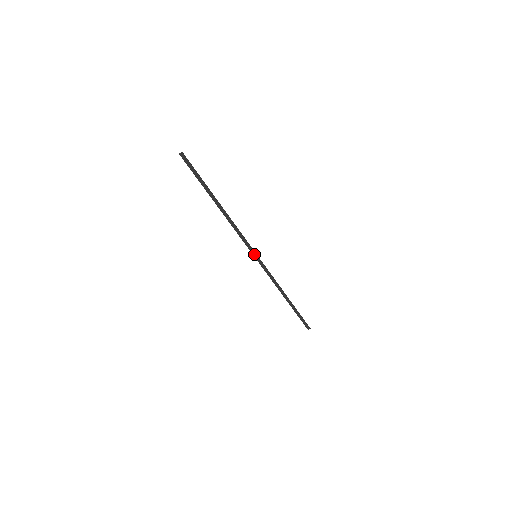
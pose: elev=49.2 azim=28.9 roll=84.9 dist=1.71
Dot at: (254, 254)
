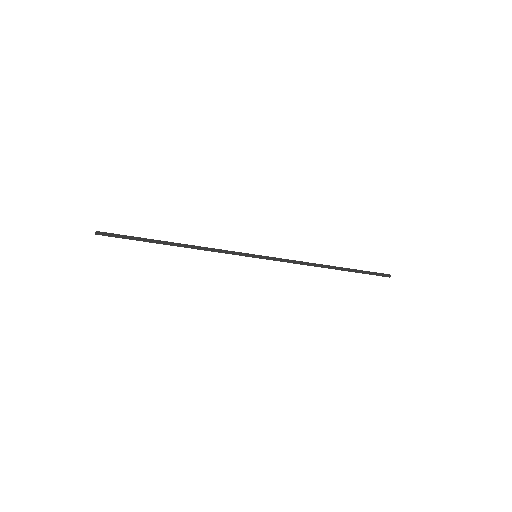
Dot at: (253, 254)
